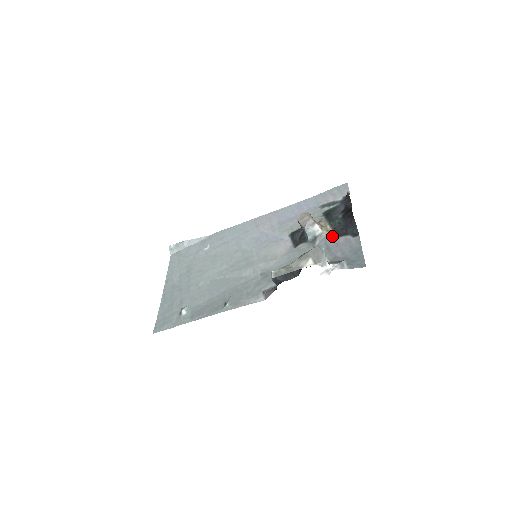
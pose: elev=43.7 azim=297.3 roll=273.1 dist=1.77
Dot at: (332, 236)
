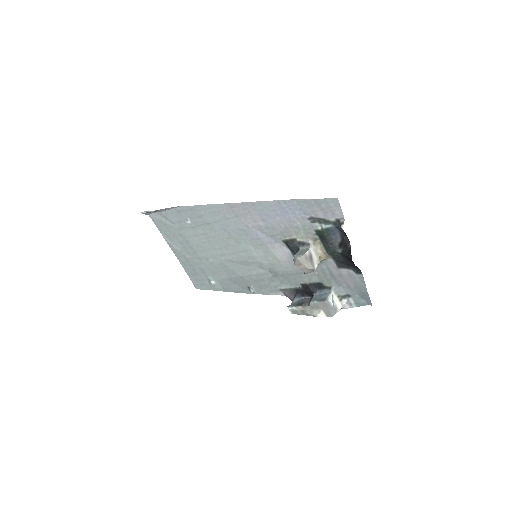
Dot at: (333, 265)
